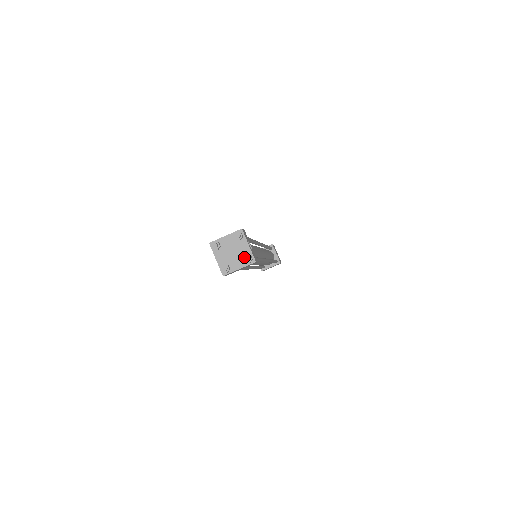
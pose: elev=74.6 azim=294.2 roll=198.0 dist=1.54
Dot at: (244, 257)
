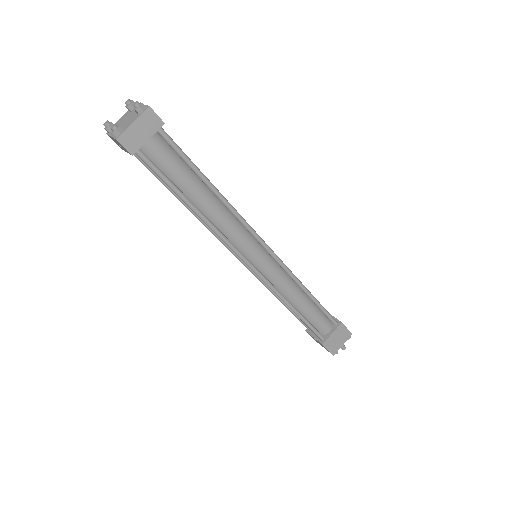
Dot at: (134, 108)
